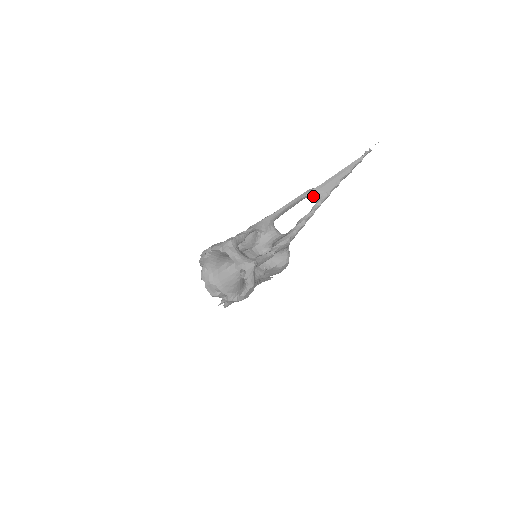
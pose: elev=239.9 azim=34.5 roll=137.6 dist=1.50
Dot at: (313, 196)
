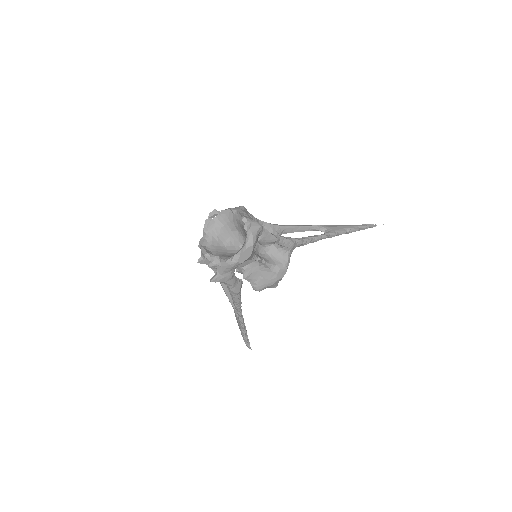
Dot at: (321, 230)
